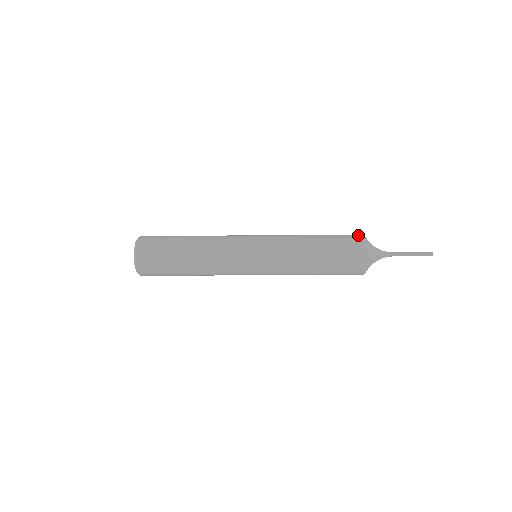
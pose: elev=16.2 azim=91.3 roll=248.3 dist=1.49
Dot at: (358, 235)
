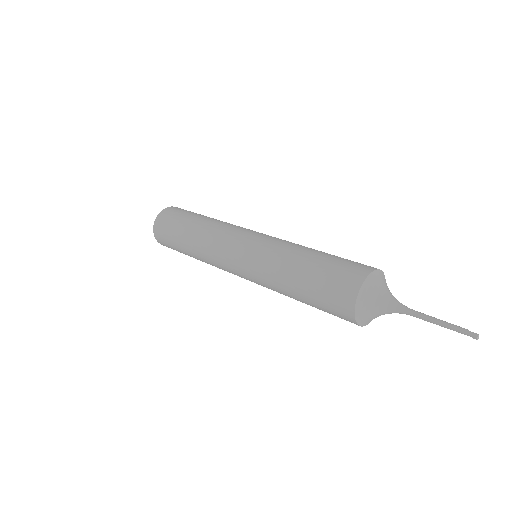
Dot at: (347, 296)
